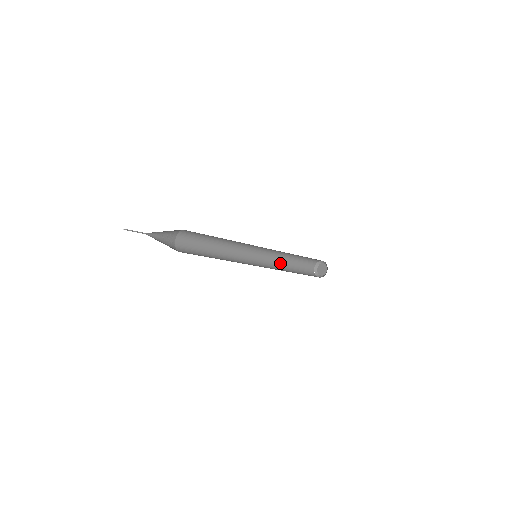
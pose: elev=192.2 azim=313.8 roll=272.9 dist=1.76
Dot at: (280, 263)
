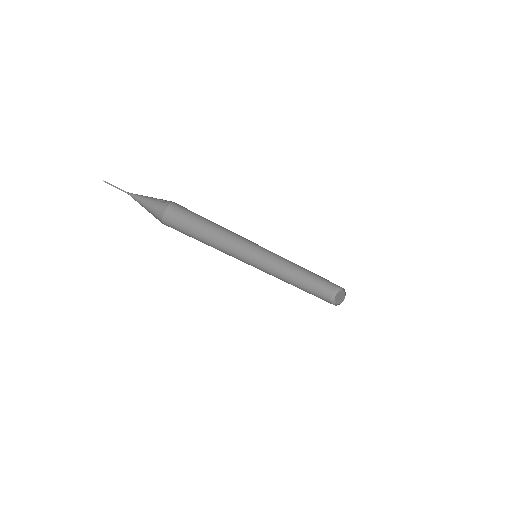
Dot at: (288, 282)
